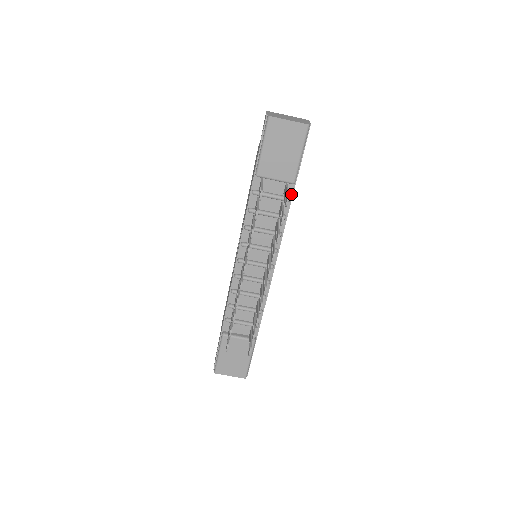
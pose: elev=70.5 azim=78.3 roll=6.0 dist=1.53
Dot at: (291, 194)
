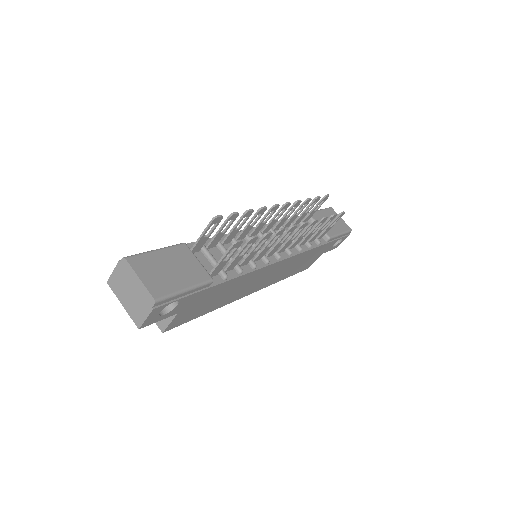
Dot at: (321, 244)
